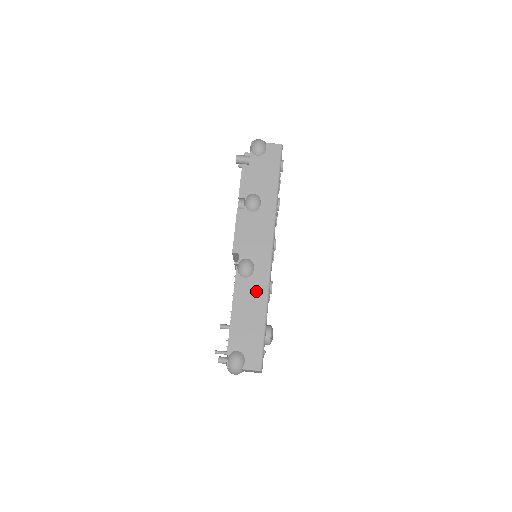
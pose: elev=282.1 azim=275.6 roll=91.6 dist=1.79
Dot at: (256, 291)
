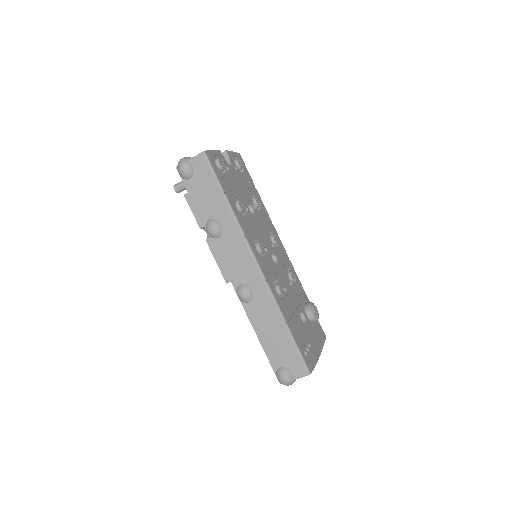
Dot at: (265, 309)
